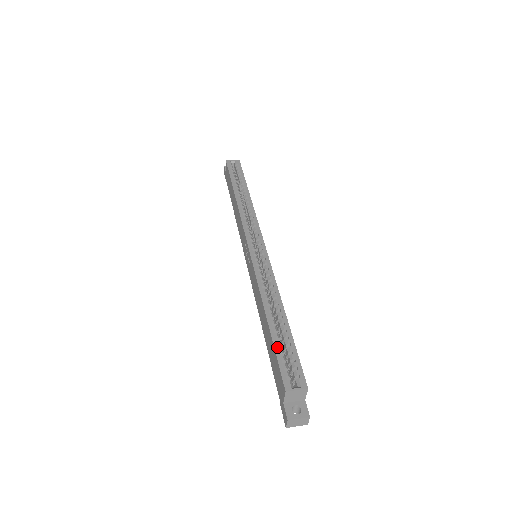
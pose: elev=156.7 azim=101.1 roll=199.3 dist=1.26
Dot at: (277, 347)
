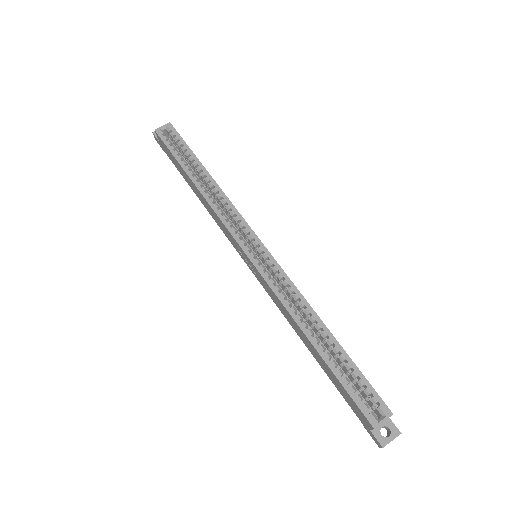
Dot at: (341, 379)
